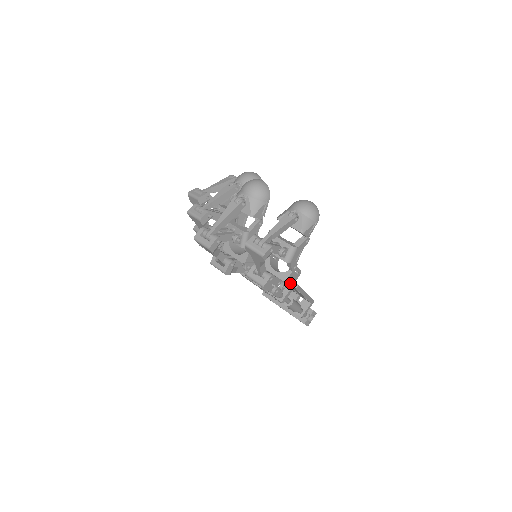
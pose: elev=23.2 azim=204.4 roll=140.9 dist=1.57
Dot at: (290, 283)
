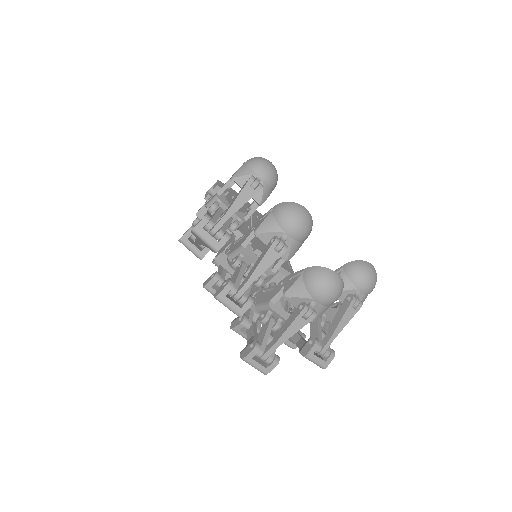
Dot at: occluded
